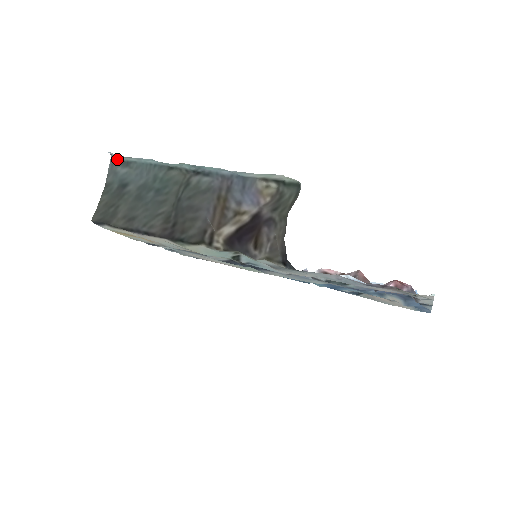
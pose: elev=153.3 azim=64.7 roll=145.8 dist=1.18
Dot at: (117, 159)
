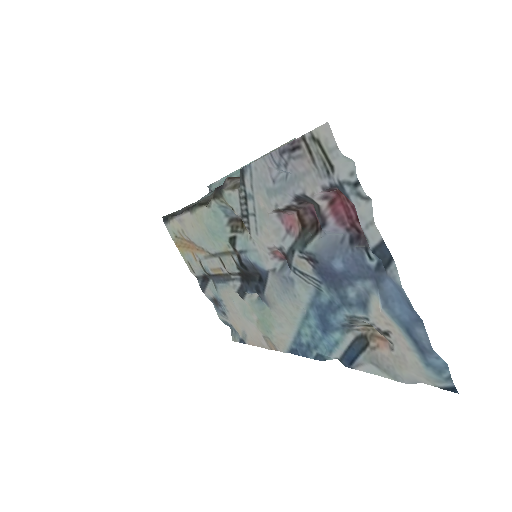
Dot at: (210, 192)
